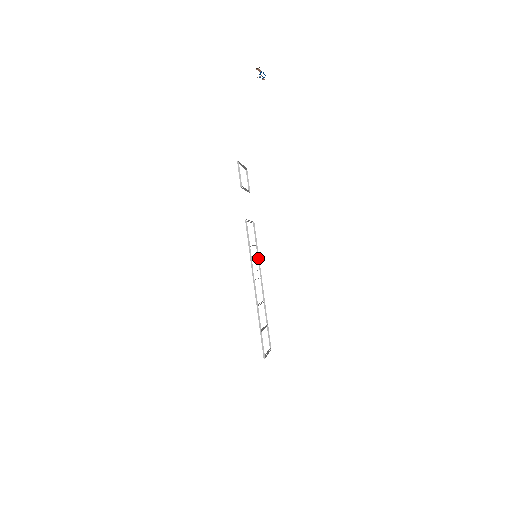
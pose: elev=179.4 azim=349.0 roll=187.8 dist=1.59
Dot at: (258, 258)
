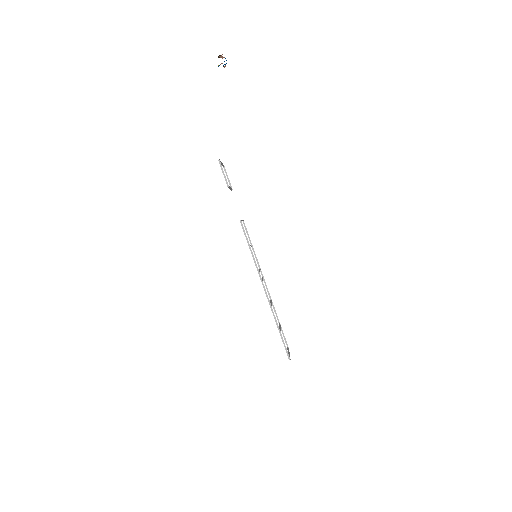
Dot at: (256, 257)
